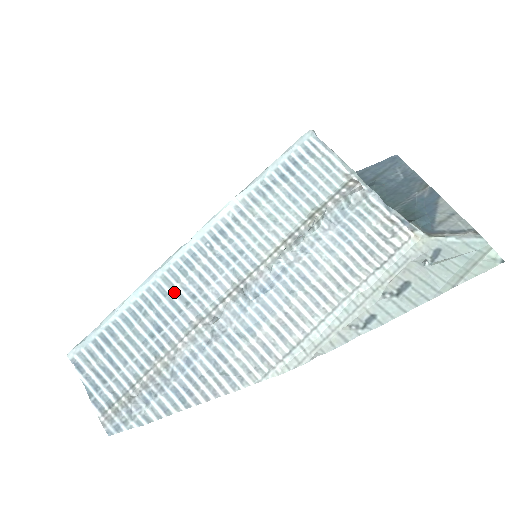
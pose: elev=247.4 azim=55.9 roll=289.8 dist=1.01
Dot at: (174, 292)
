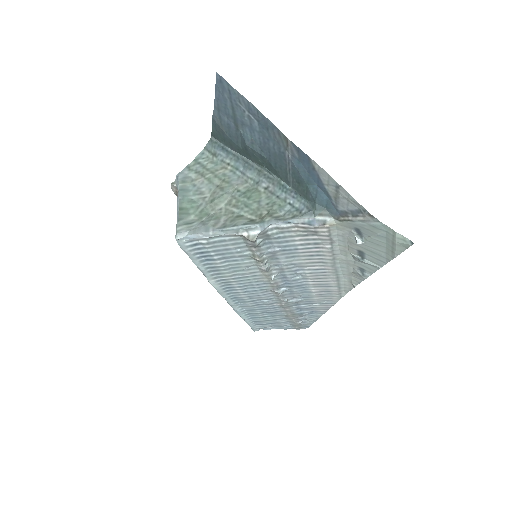
Dot at: (253, 306)
